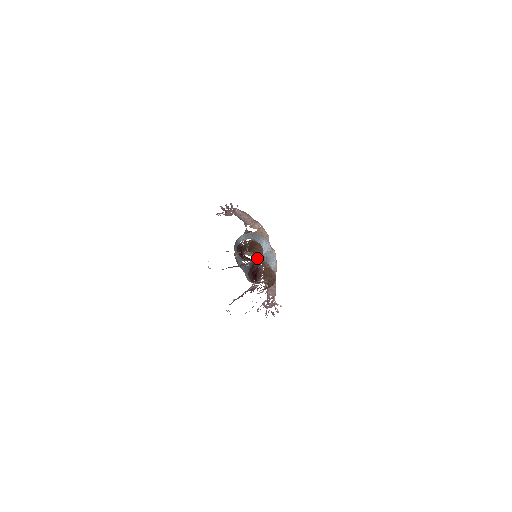
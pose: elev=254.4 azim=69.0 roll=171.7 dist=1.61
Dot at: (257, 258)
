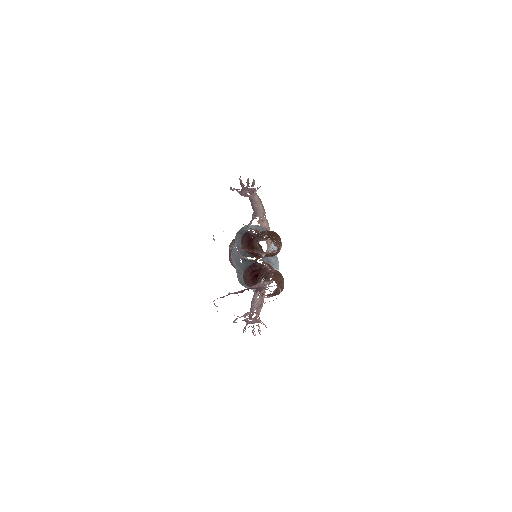
Dot at: occluded
